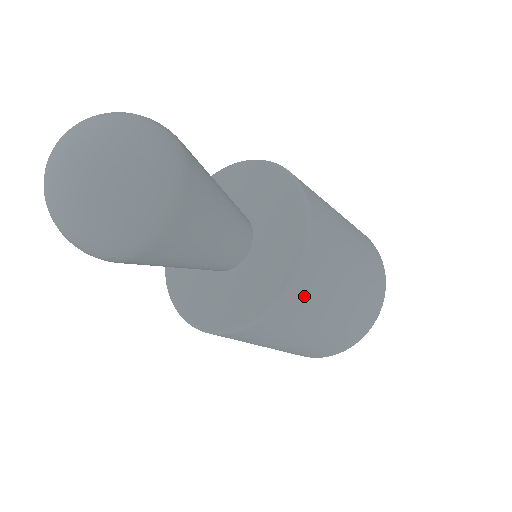
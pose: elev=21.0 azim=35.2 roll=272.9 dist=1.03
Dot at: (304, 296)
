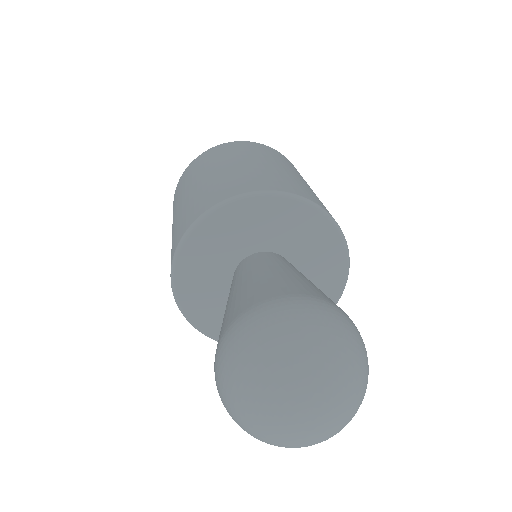
Dot at: occluded
